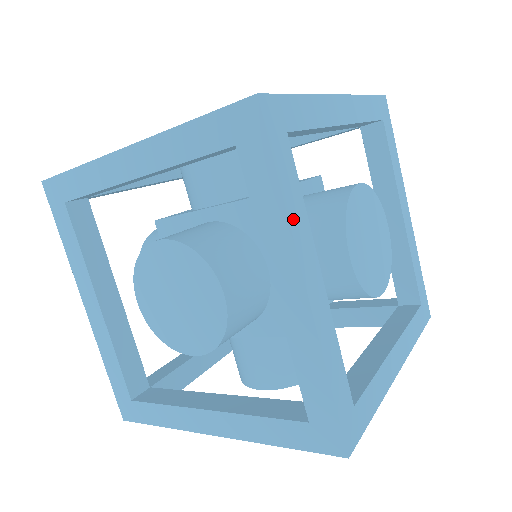
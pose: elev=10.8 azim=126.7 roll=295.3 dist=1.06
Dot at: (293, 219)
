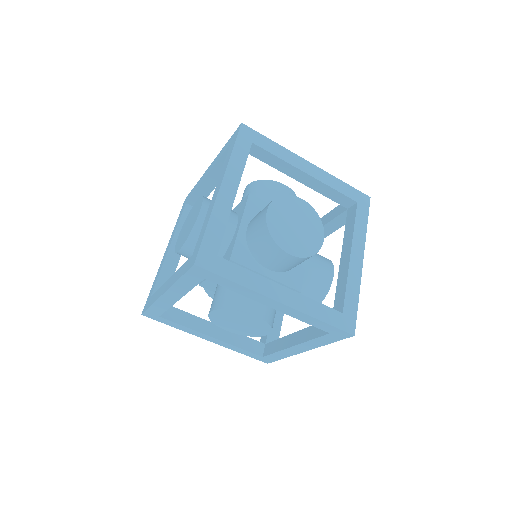
Dot at: (251, 285)
